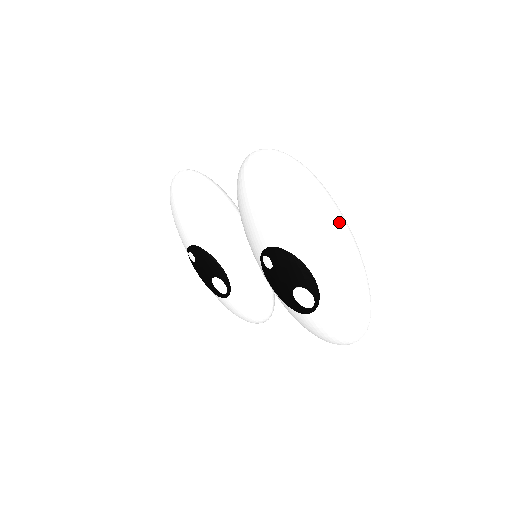
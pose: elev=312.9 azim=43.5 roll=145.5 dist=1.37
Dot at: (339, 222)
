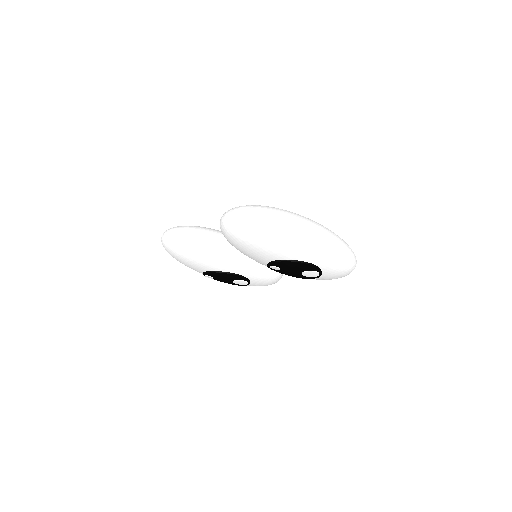
Dot at: (309, 229)
